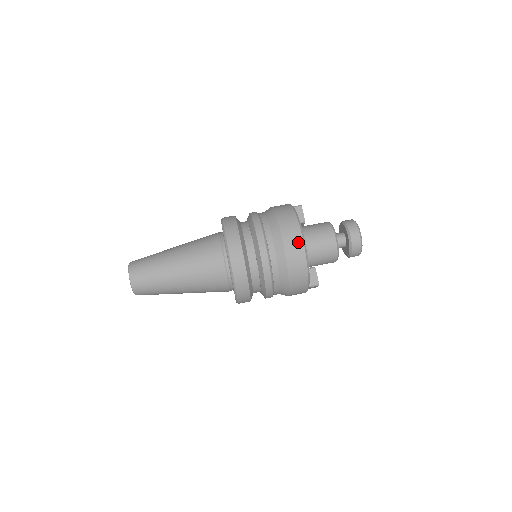
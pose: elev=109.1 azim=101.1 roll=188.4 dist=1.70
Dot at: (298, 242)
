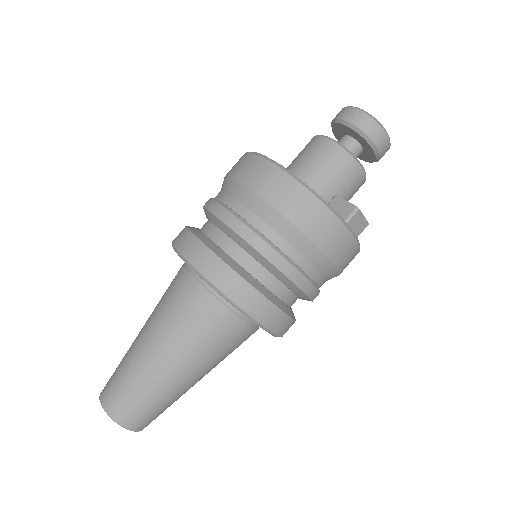
Dot at: (262, 167)
